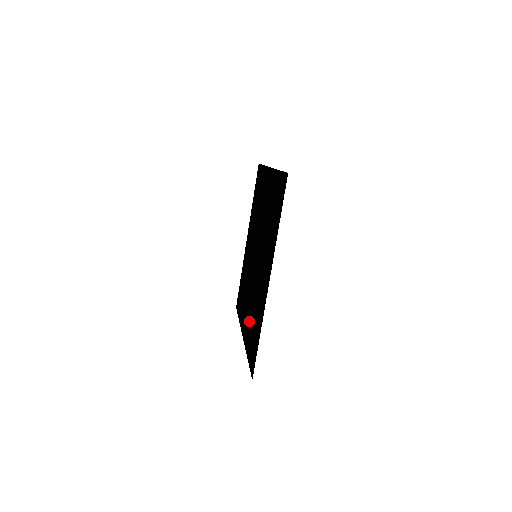
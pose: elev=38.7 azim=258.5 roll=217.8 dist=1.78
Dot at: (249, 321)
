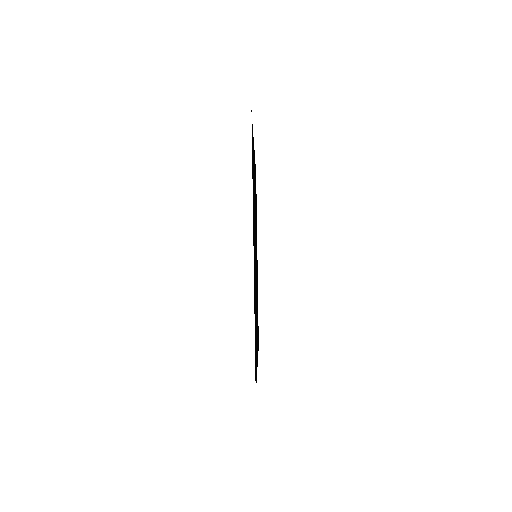
Dot at: occluded
